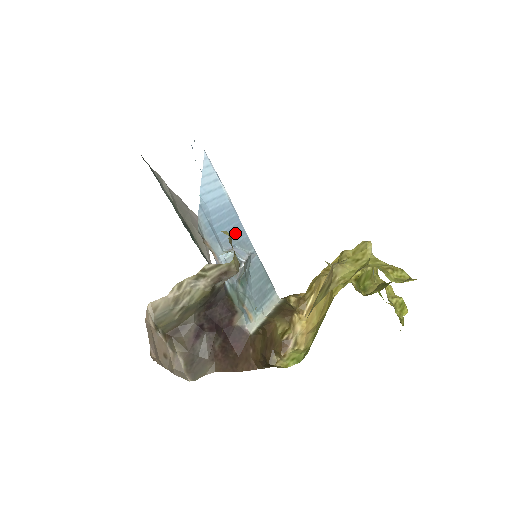
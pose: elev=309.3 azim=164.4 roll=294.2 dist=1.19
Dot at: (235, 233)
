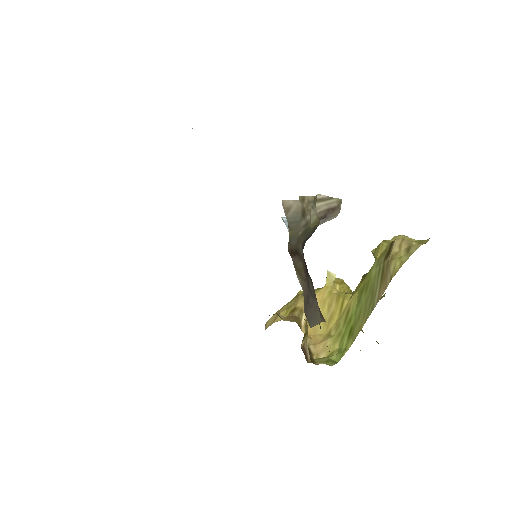
Dot at: occluded
